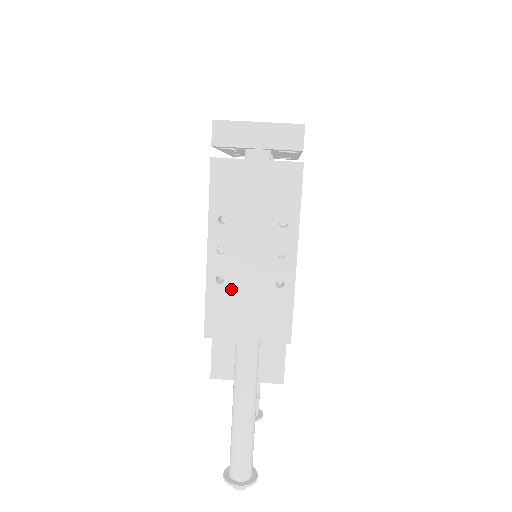
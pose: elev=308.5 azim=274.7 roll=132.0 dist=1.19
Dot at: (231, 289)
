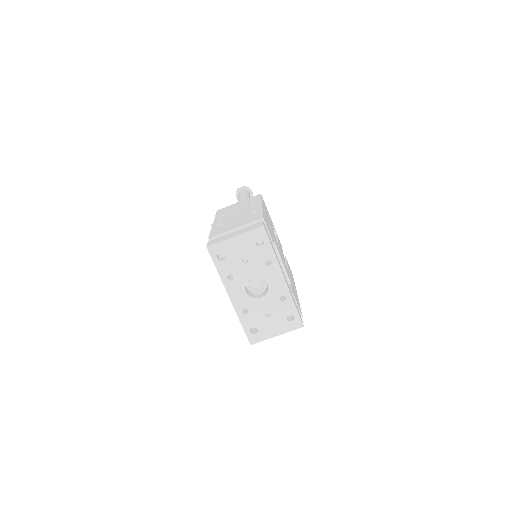
Dot at: occluded
